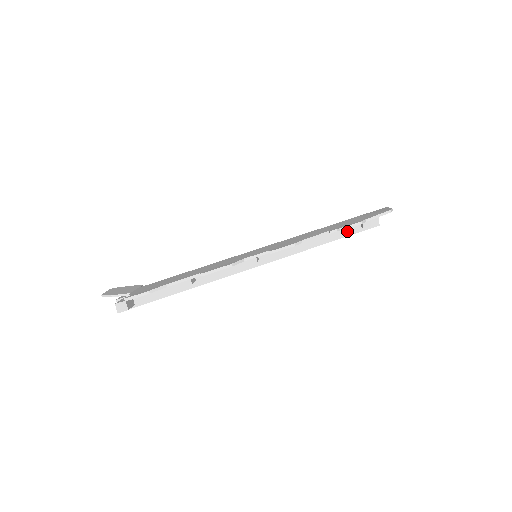
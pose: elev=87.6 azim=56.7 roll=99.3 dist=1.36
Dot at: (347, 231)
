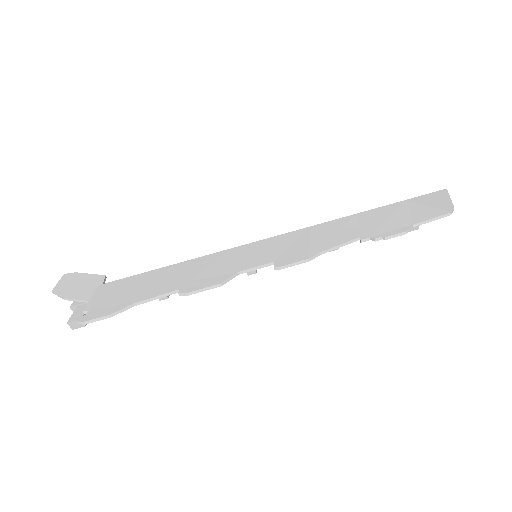
Dot at: occluded
